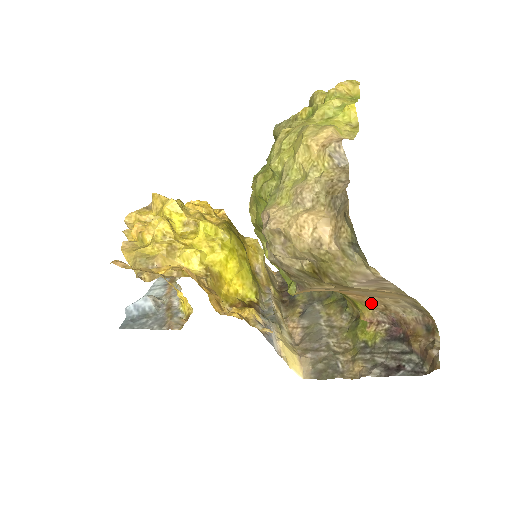
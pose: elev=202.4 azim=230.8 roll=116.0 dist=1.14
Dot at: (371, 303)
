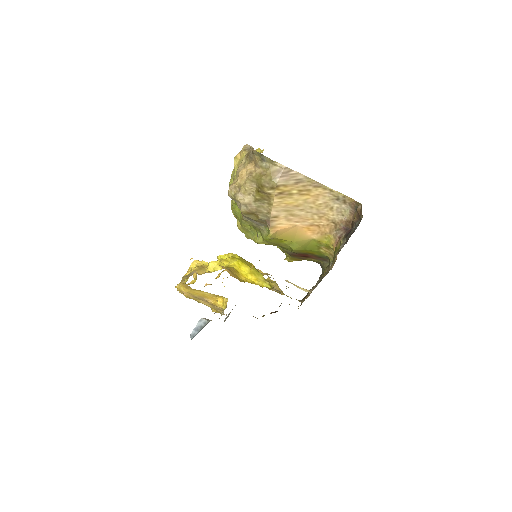
Dot at: (327, 229)
